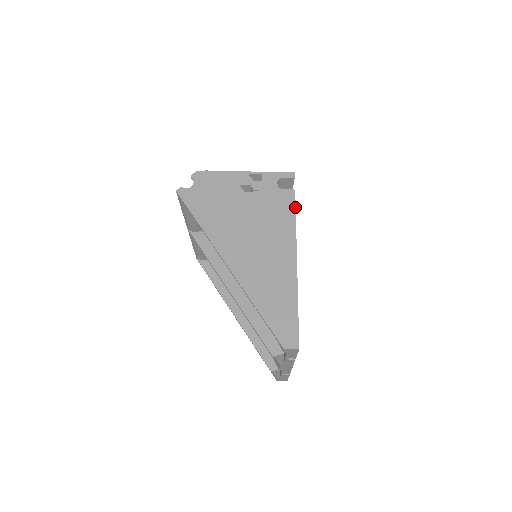
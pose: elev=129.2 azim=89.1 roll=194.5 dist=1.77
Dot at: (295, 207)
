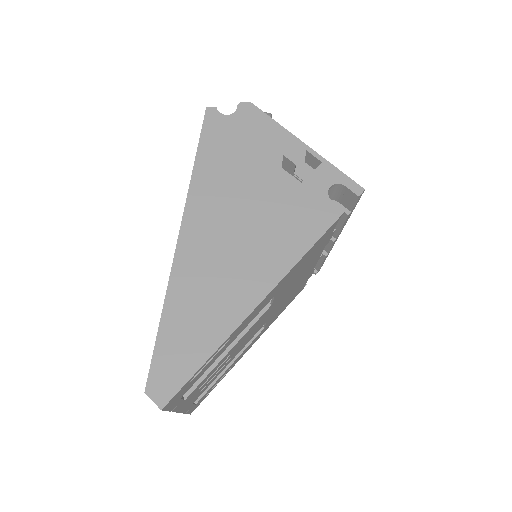
Dot at: (325, 232)
